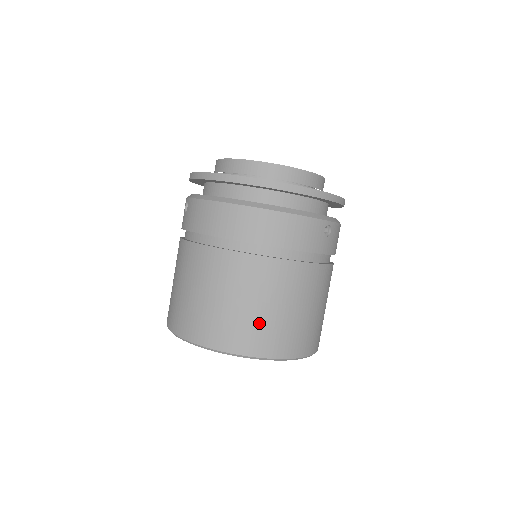
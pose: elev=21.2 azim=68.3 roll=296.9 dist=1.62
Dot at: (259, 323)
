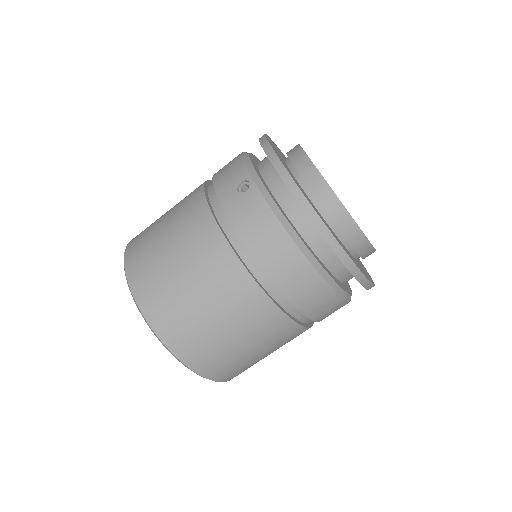
Dot at: (231, 357)
